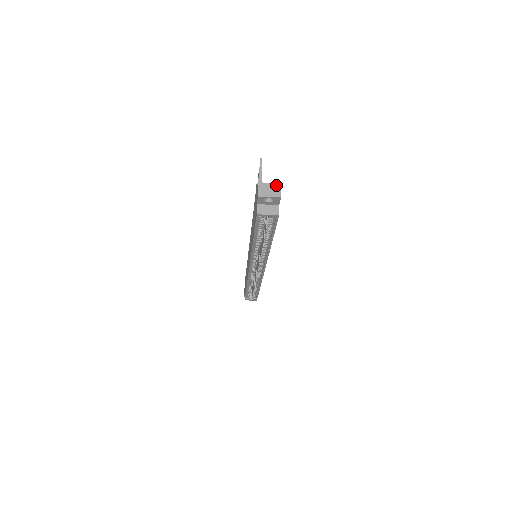
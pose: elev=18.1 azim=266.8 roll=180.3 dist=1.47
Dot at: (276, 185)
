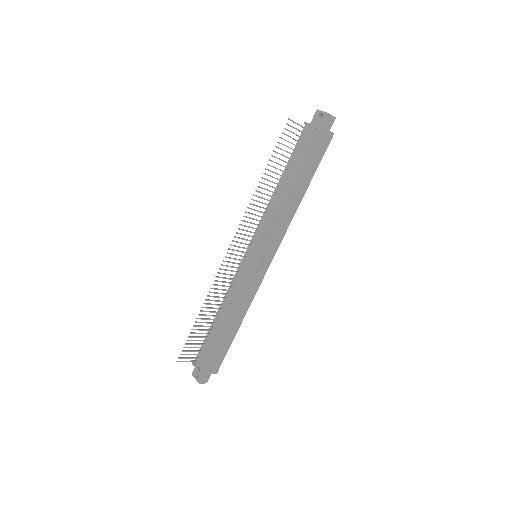
Dot at: (199, 382)
